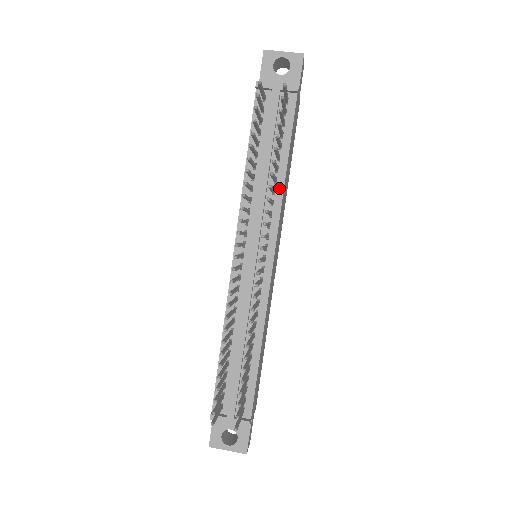
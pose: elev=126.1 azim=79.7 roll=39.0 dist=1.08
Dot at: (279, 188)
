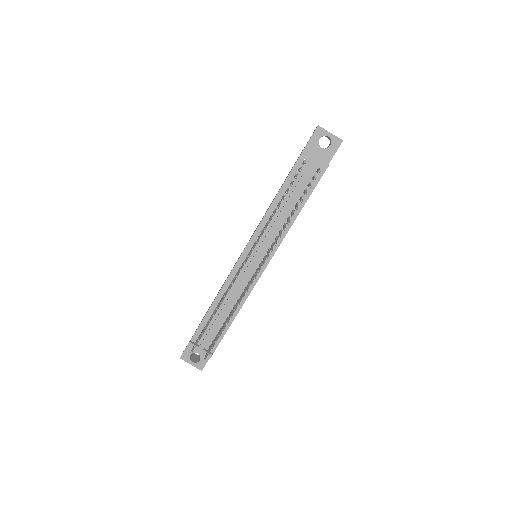
Dot at: (289, 224)
